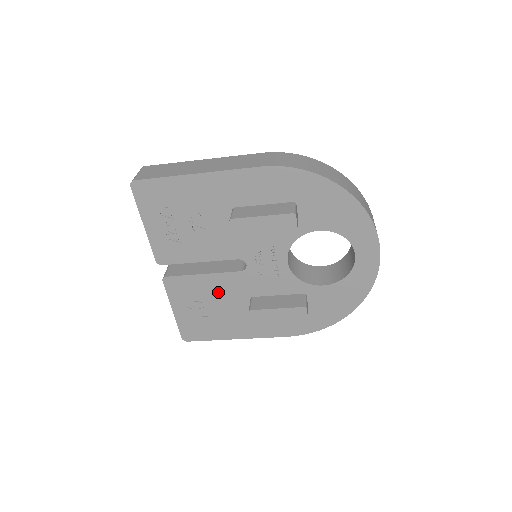
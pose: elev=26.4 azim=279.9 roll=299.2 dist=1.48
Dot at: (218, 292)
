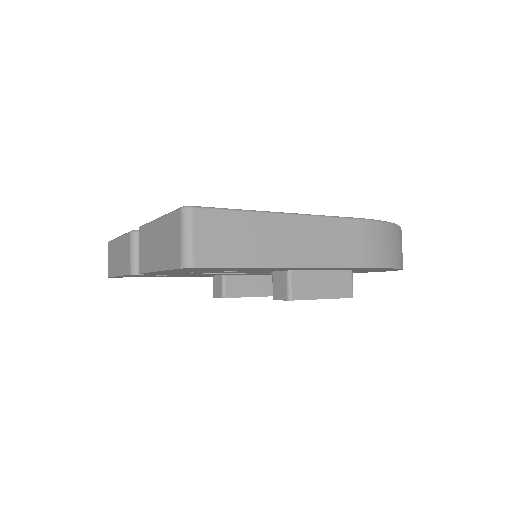
Dot at: occluded
